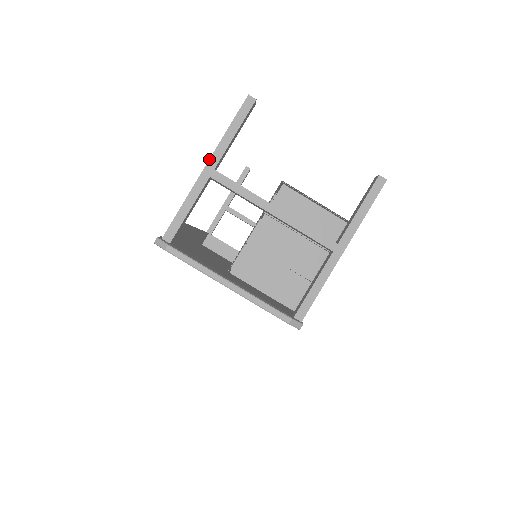
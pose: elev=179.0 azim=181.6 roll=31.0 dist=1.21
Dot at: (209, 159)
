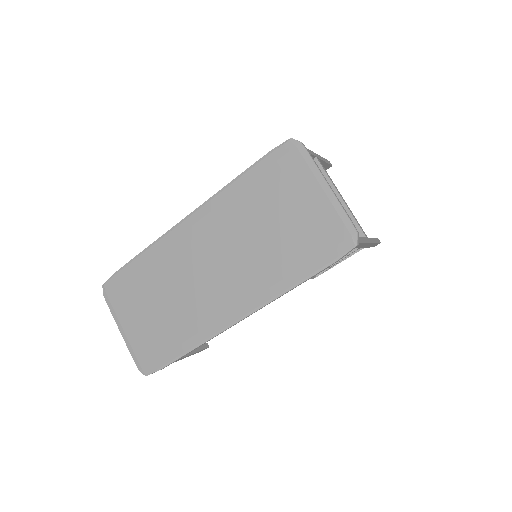
Dot at: occluded
